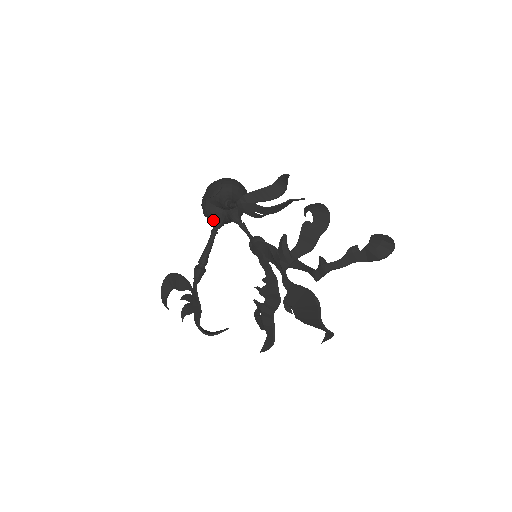
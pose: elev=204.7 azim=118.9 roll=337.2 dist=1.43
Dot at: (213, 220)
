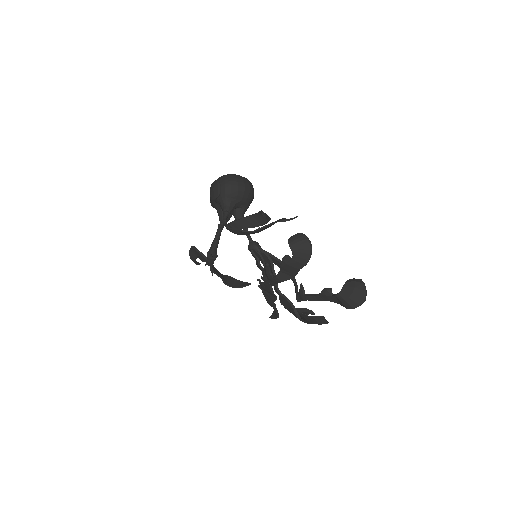
Dot at: (219, 216)
